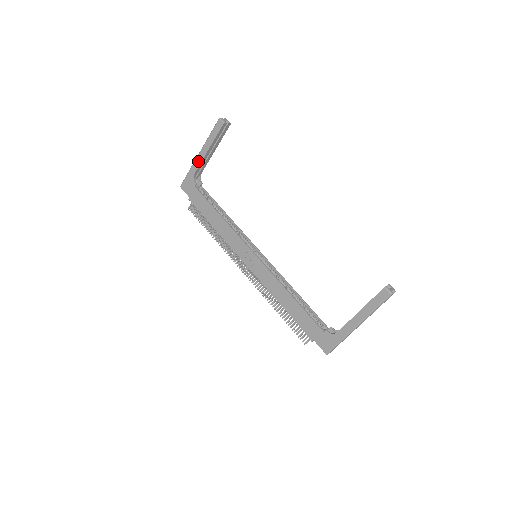
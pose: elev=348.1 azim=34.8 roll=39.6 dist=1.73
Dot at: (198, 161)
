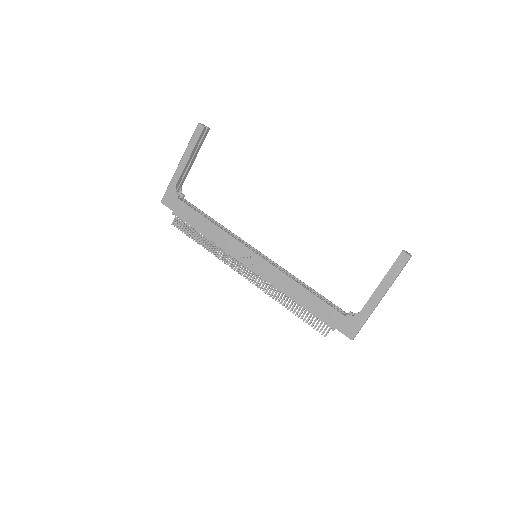
Dot at: (179, 171)
